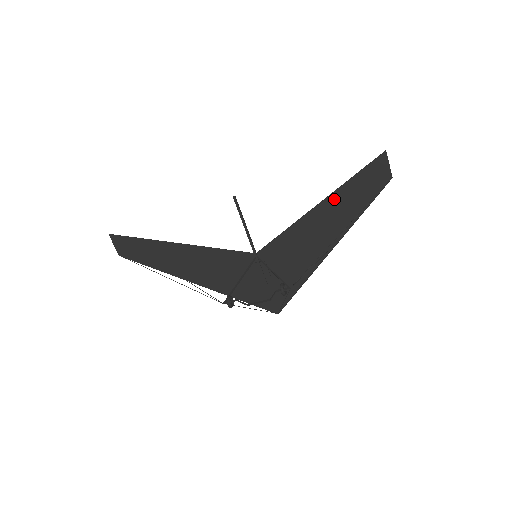
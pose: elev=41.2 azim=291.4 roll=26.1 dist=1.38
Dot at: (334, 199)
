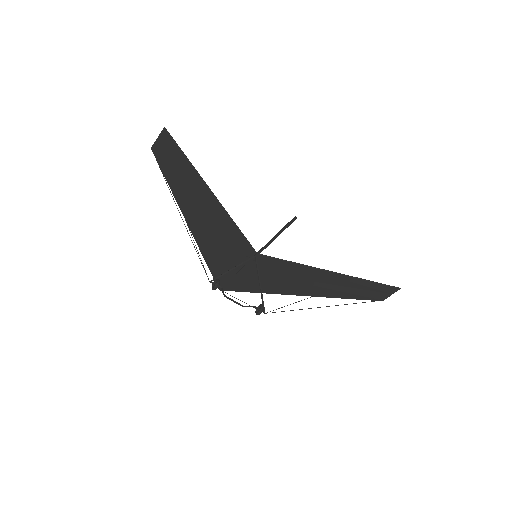
Dot at: (343, 279)
